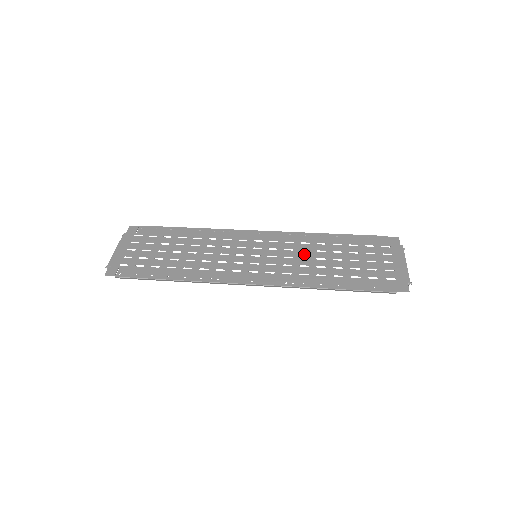
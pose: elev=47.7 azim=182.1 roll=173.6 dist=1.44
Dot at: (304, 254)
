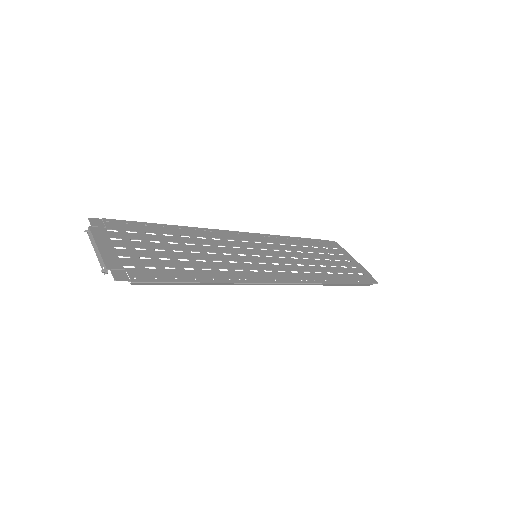
Dot at: (291, 254)
